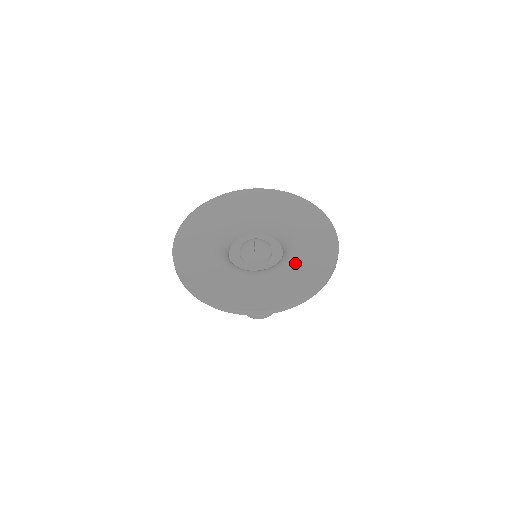
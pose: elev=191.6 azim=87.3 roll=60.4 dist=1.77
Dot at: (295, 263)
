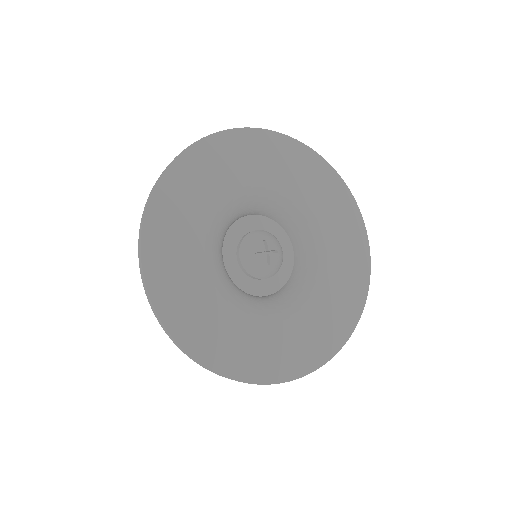
Dot at: (327, 285)
